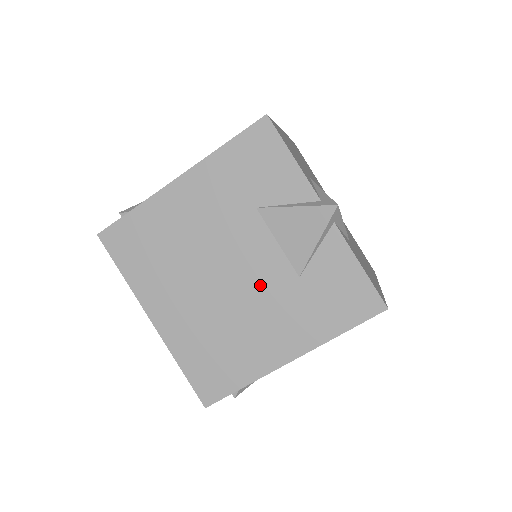
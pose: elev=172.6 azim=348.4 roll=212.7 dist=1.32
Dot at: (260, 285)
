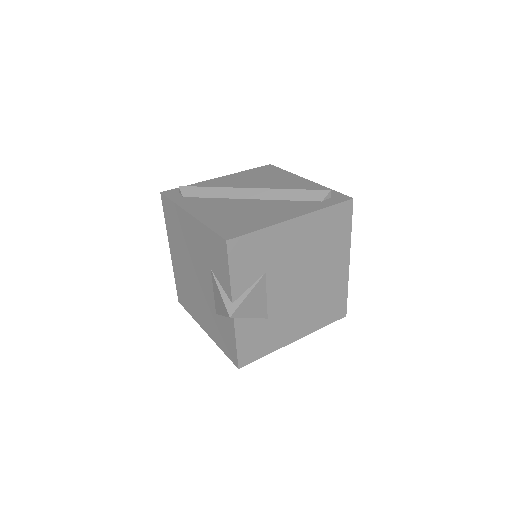
Dot at: (204, 295)
